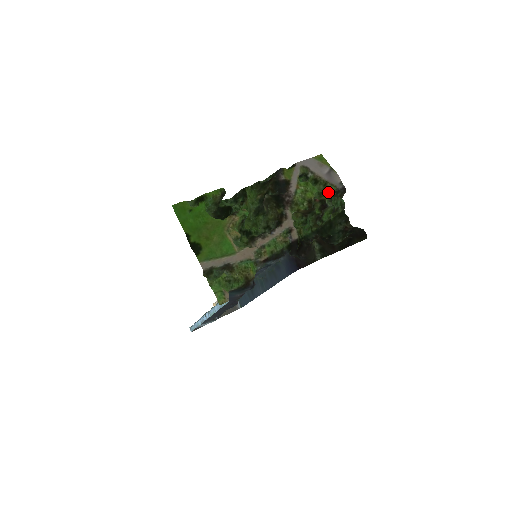
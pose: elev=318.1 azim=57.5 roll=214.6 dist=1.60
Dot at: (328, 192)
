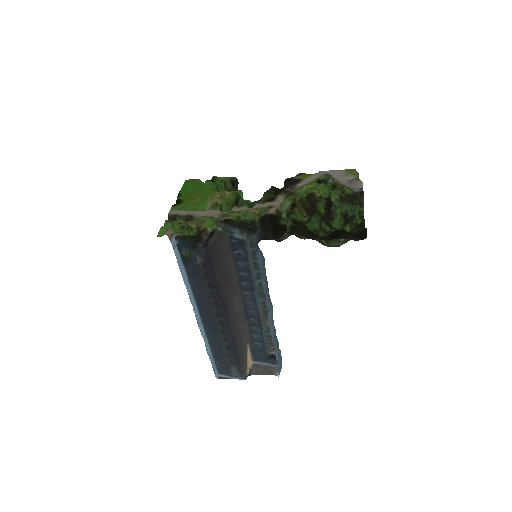
Dot at: (341, 194)
